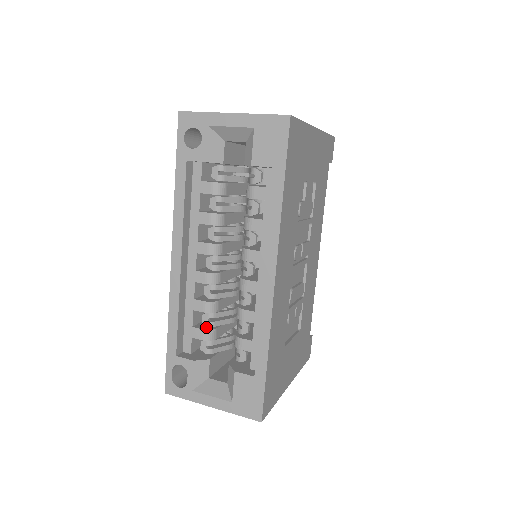
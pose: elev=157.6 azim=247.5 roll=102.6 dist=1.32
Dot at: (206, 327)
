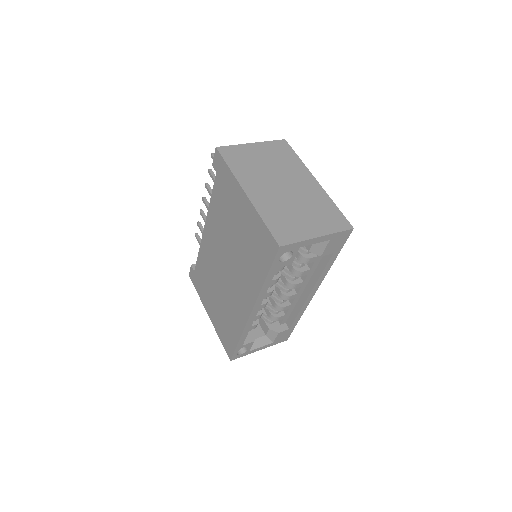
Dot at: (254, 321)
